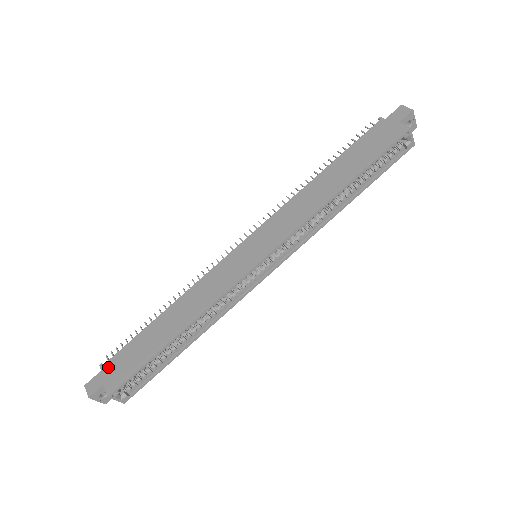
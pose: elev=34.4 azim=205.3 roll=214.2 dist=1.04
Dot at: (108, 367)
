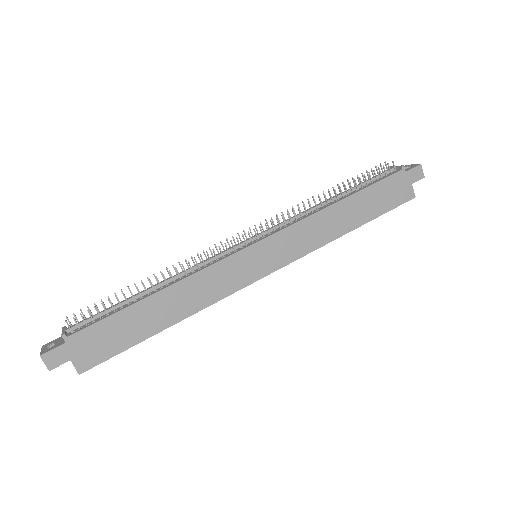
Dot at: (76, 341)
